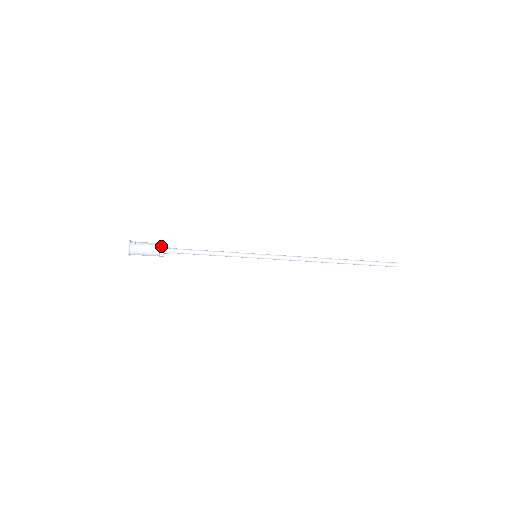
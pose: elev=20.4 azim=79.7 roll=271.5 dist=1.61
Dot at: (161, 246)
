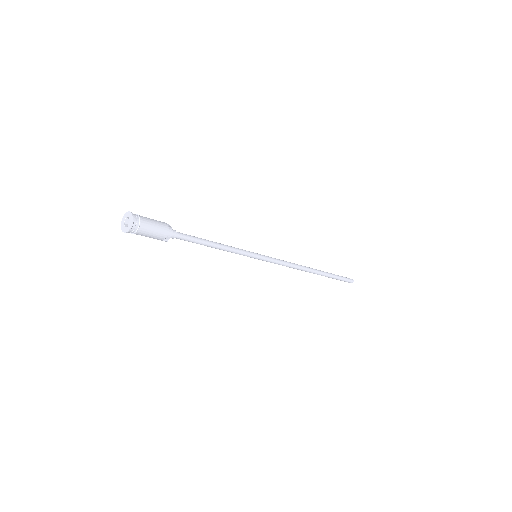
Dot at: (169, 227)
